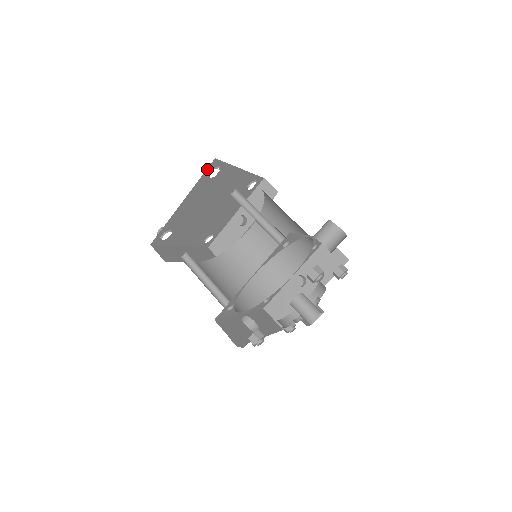
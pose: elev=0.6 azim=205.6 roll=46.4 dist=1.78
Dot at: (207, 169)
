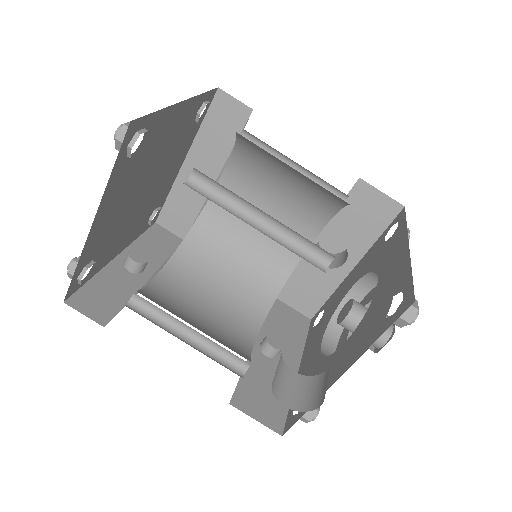
Dot at: (210, 91)
